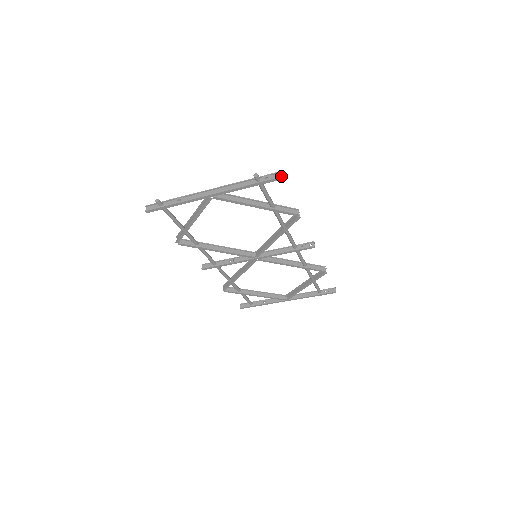
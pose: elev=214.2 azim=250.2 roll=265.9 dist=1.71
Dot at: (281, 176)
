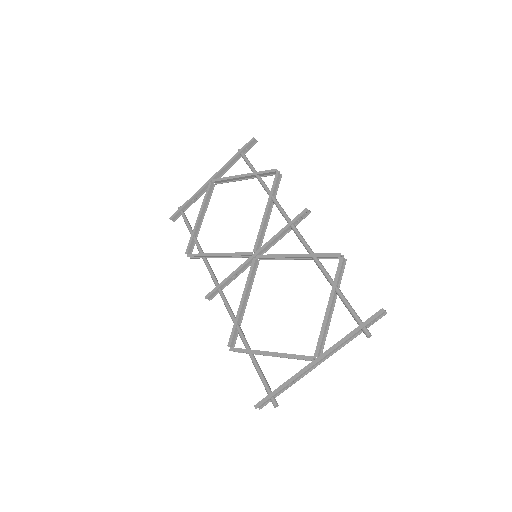
Dot at: (253, 138)
